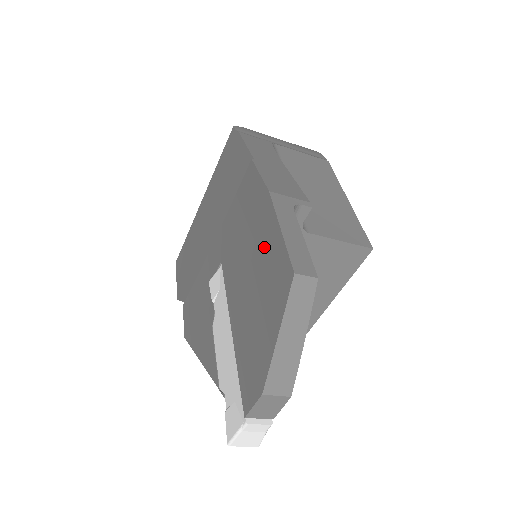
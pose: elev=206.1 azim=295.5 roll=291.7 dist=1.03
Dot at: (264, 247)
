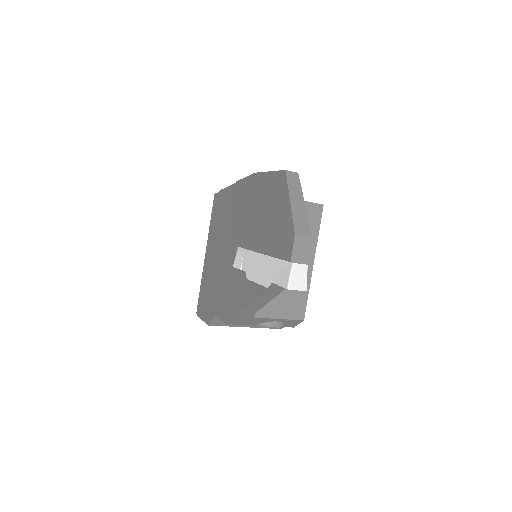
Dot at: (263, 192)
